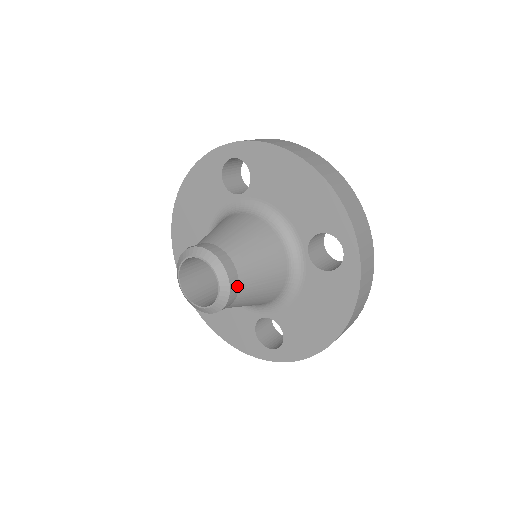
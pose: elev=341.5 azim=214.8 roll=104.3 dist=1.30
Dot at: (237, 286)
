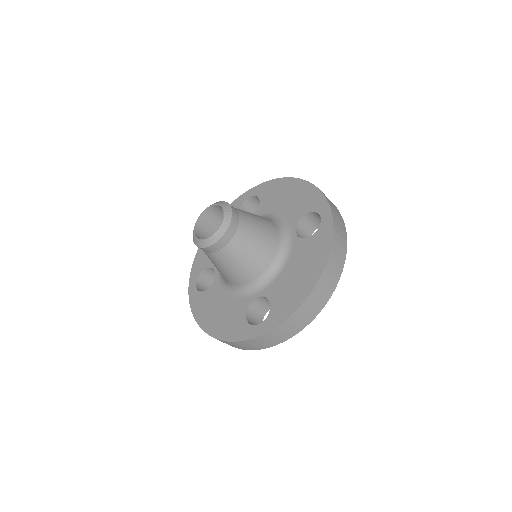
Dot at: (237, 223)
